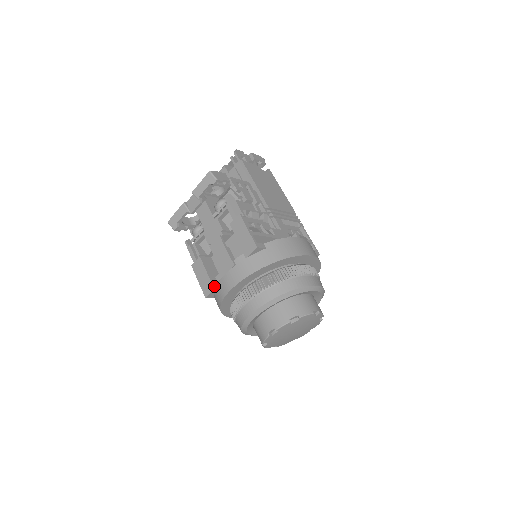
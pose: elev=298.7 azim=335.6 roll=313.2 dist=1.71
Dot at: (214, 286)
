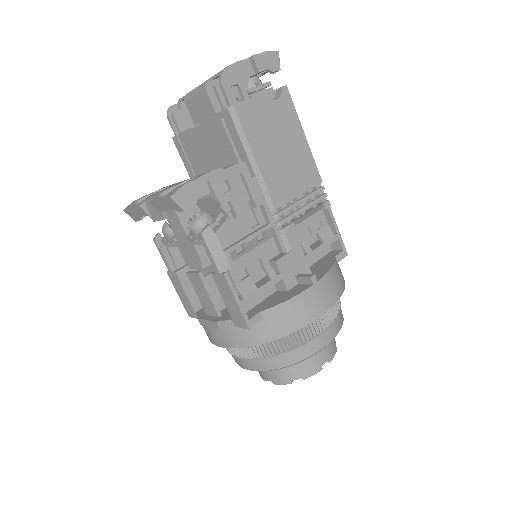
Dot at: occluded
